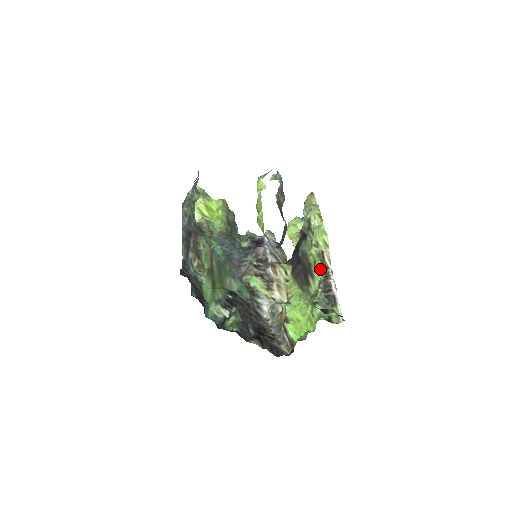
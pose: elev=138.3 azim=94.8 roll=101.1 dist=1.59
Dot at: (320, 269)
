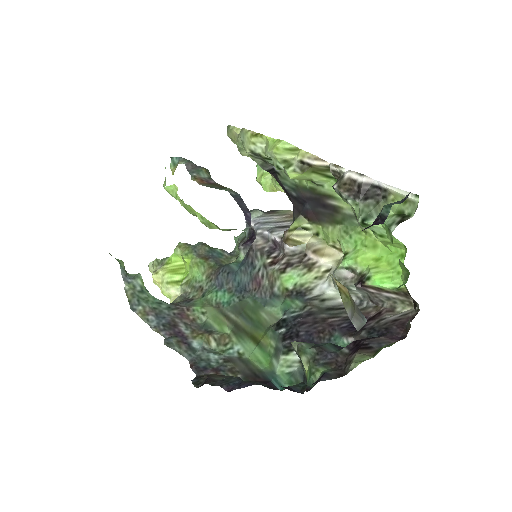
Dot at: (325, 180)
